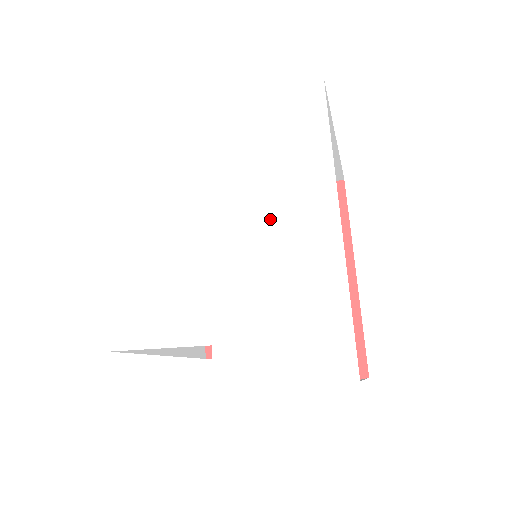
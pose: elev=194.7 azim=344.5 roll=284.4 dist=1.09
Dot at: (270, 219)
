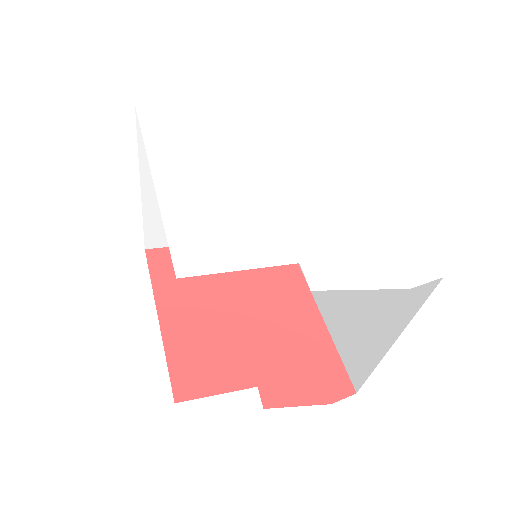
Dot at: (317, 175)
